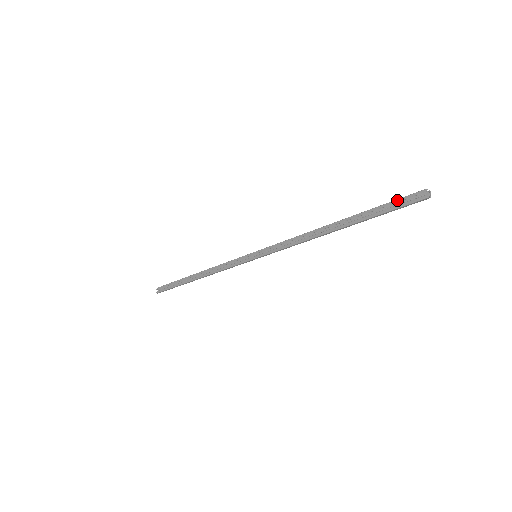
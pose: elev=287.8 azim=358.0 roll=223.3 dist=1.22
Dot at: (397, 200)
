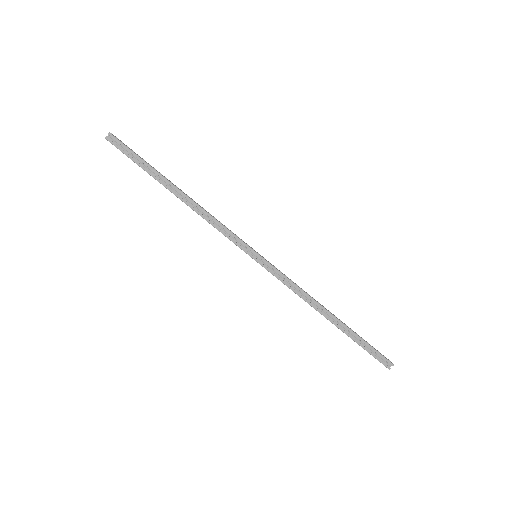
Dot at: (377, 352)
